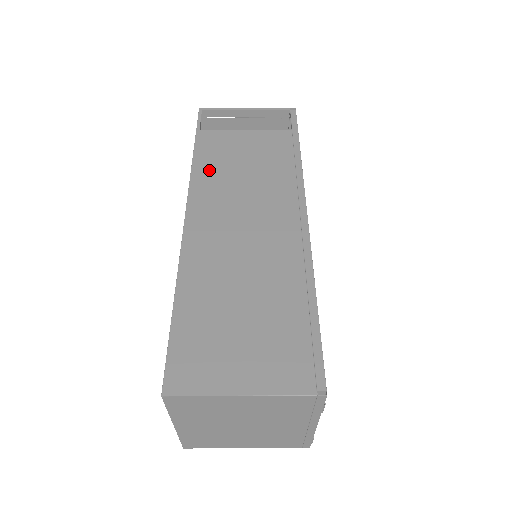
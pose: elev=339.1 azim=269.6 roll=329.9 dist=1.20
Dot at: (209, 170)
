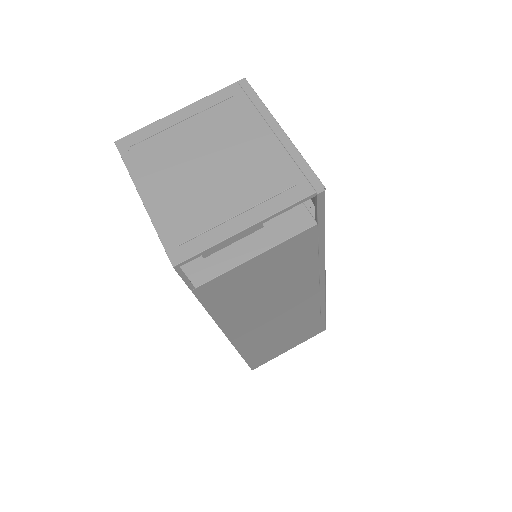
Dot at: (231, 309)
